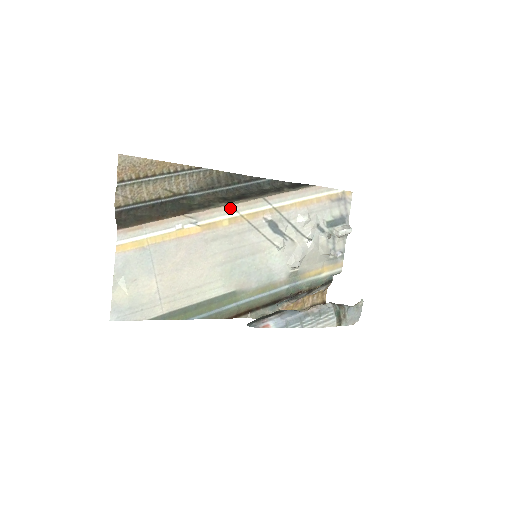
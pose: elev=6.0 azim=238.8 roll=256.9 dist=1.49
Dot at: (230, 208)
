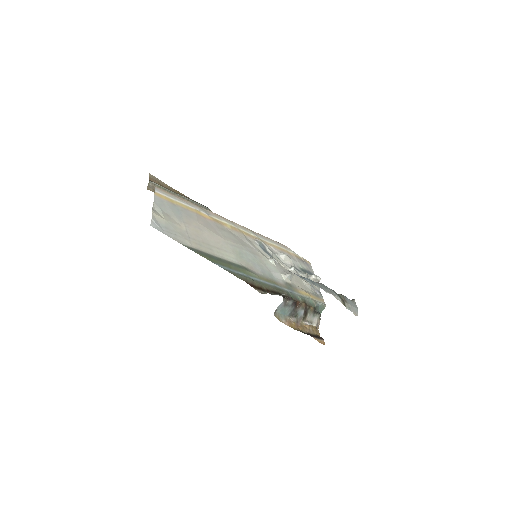
Dot at: (230, 222)
